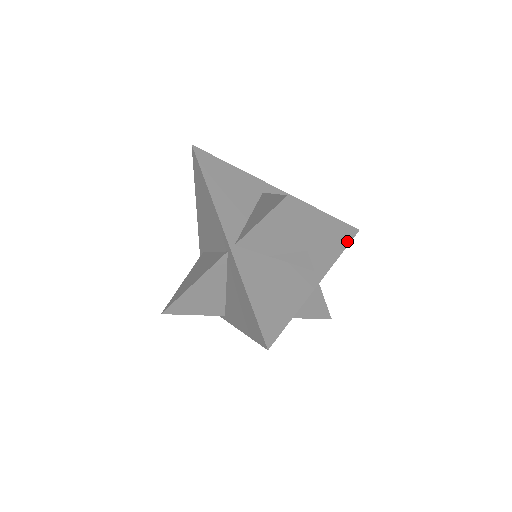
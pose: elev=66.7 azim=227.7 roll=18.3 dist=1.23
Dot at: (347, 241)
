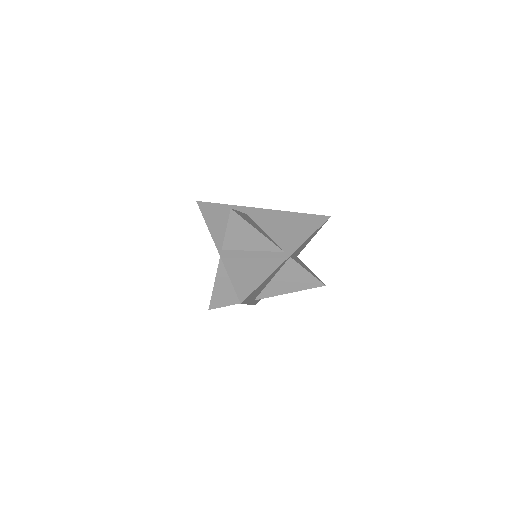
Dot at: (317, 226)
